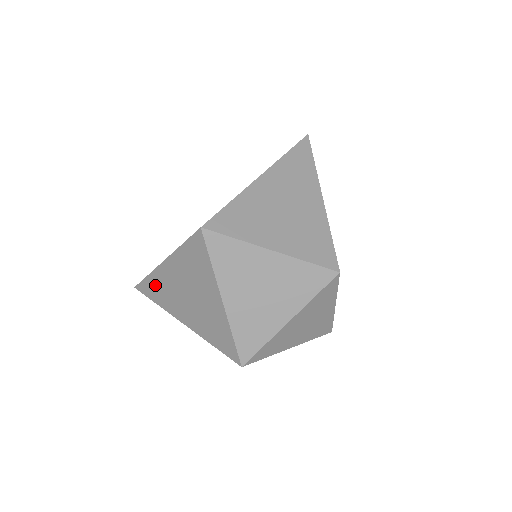
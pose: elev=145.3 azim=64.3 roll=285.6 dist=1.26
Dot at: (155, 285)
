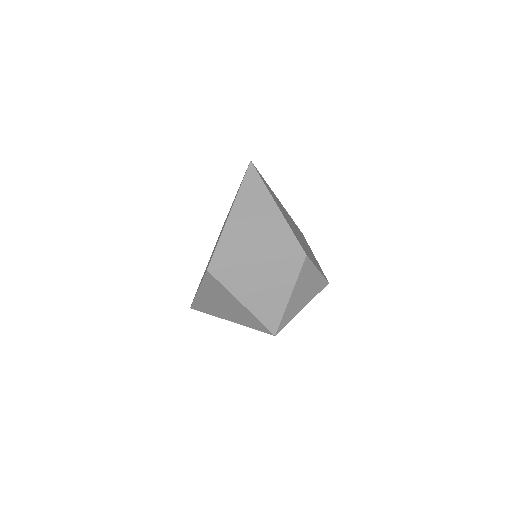
Dot at: (201, 304)
